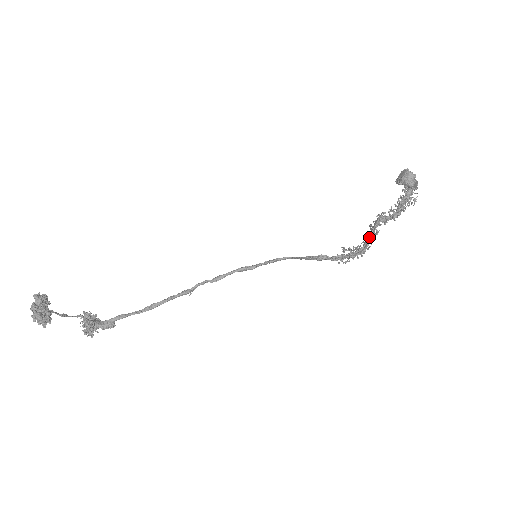
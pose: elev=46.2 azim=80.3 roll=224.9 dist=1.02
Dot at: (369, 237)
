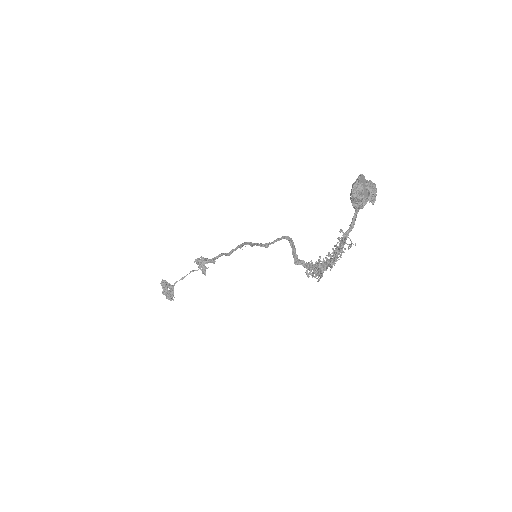
Dot at: occluded
